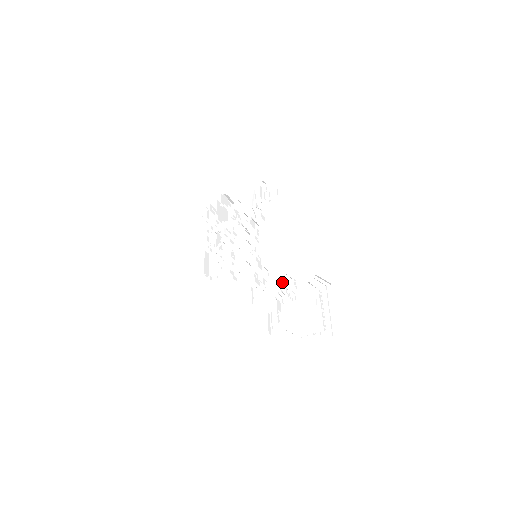
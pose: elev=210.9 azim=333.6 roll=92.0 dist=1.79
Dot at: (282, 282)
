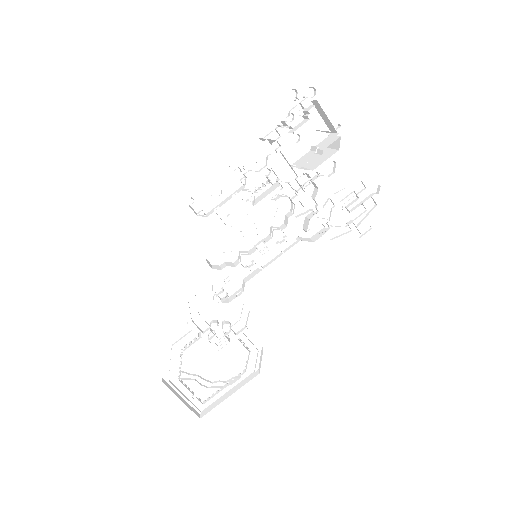
Dot at: (236, 314)
